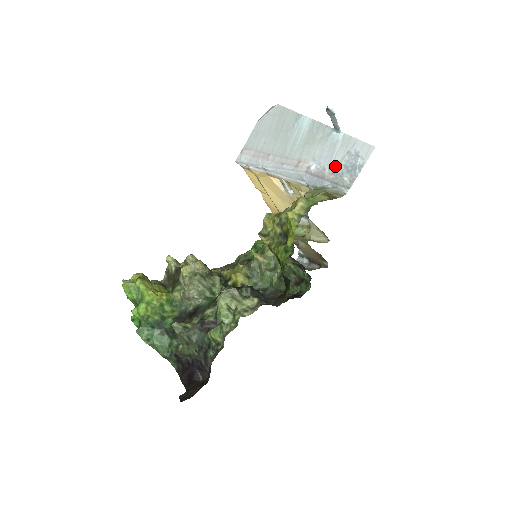
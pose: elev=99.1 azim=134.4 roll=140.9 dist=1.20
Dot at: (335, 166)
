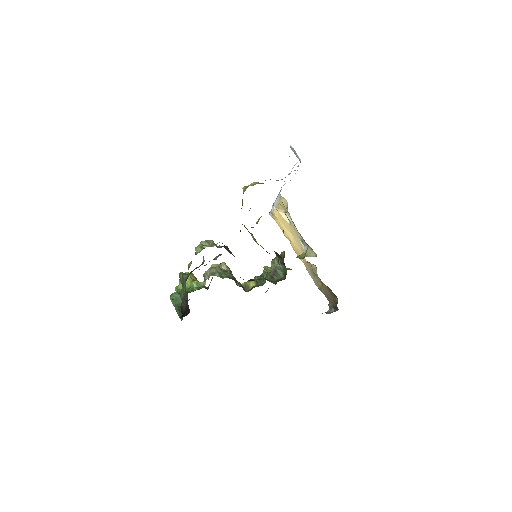
Dot at: occluded
